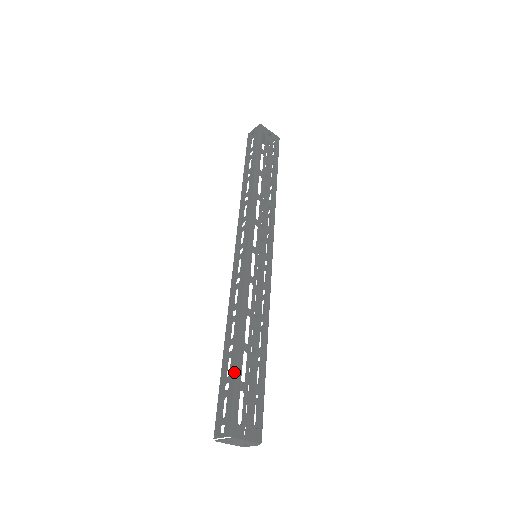
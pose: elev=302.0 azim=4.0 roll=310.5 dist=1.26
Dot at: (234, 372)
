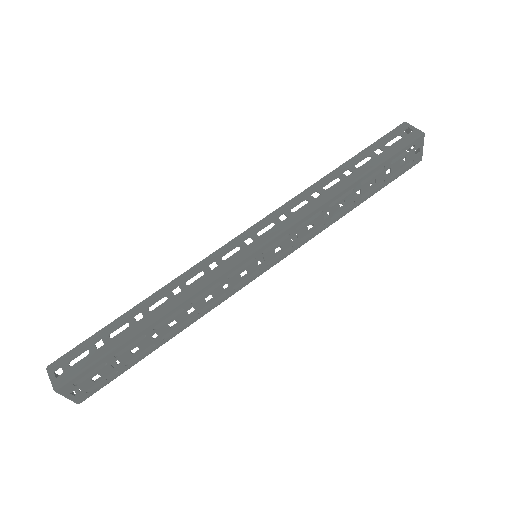
Dot at: (116, 344)
